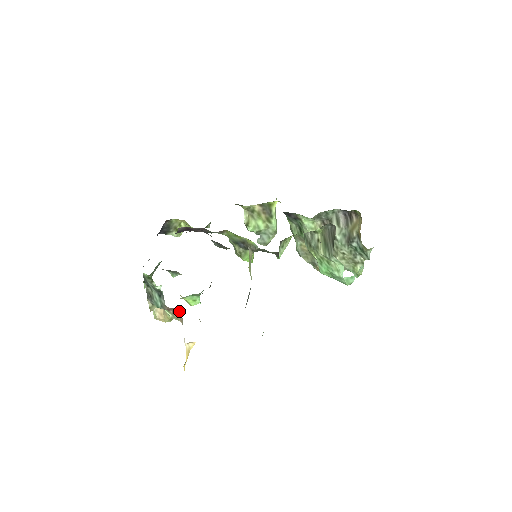
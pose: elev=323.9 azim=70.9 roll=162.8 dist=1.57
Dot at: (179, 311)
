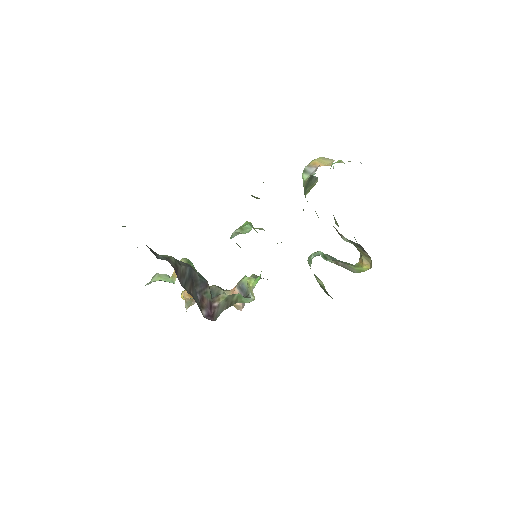
Dot at: occluded
